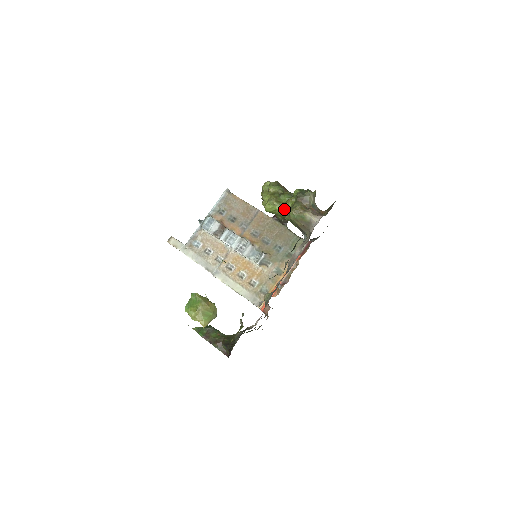
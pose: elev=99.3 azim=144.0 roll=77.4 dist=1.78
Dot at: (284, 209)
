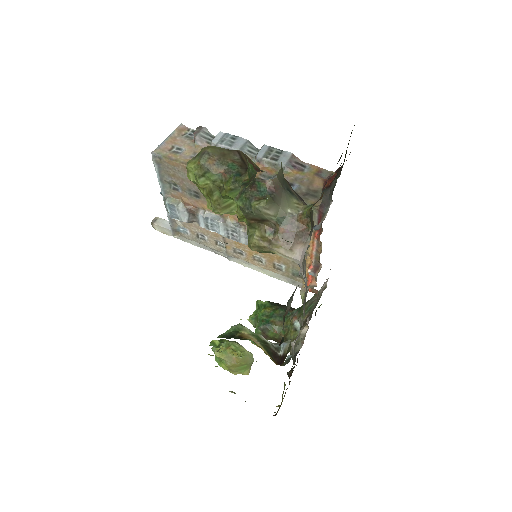
Dot at: occluded
